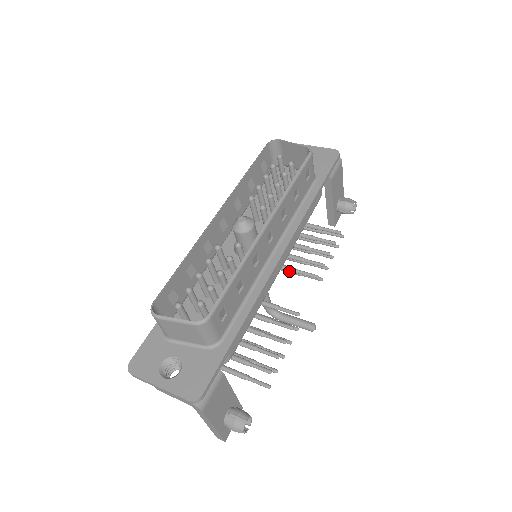
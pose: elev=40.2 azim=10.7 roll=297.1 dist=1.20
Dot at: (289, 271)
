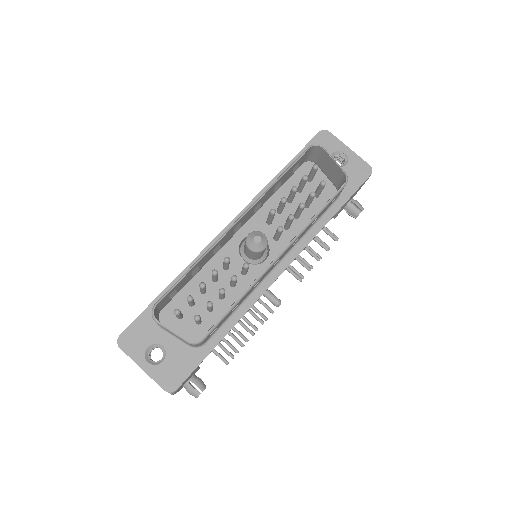
Dot at: occluded
